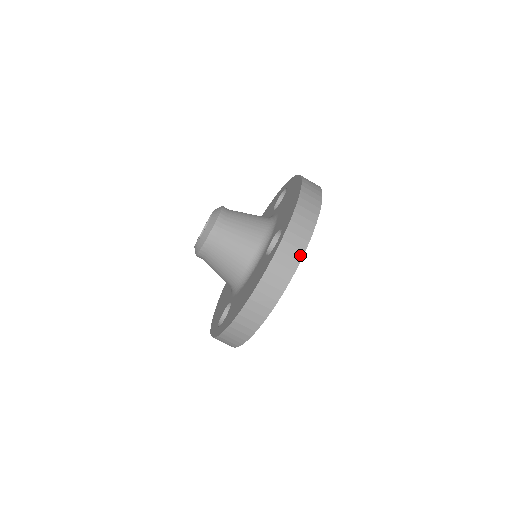
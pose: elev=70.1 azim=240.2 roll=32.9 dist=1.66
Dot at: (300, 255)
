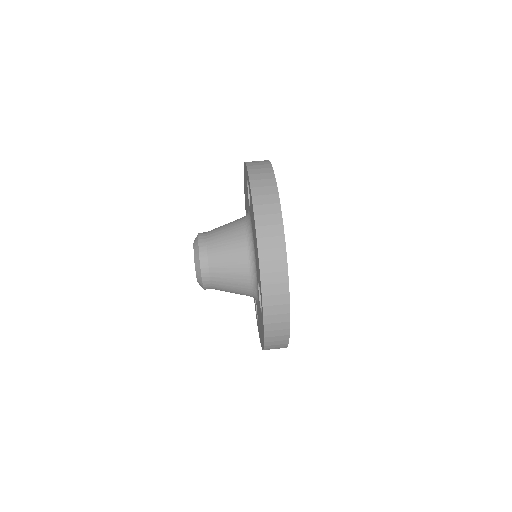
Dot at: (270, 170)
